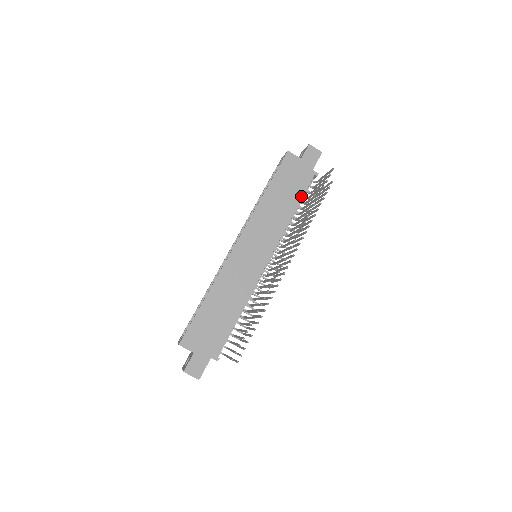
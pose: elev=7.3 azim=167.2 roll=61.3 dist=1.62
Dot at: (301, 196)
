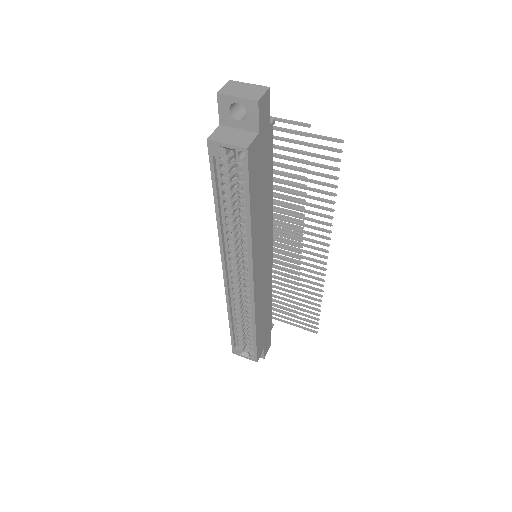
Dot at: (272, 167)
